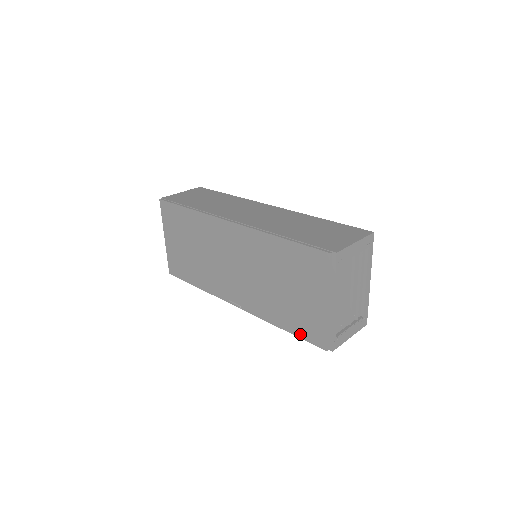
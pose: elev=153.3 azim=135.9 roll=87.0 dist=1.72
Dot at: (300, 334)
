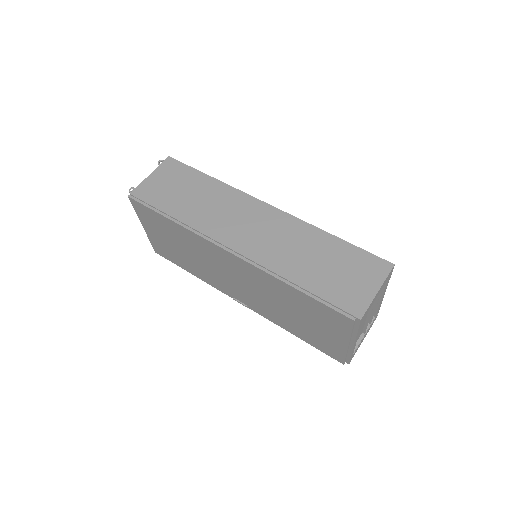
Dot at: (315, 346)
